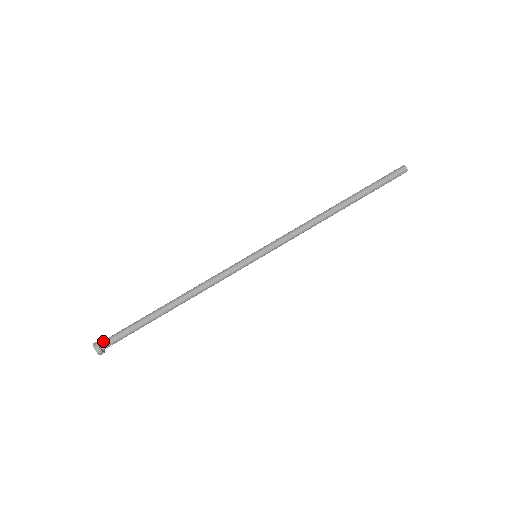
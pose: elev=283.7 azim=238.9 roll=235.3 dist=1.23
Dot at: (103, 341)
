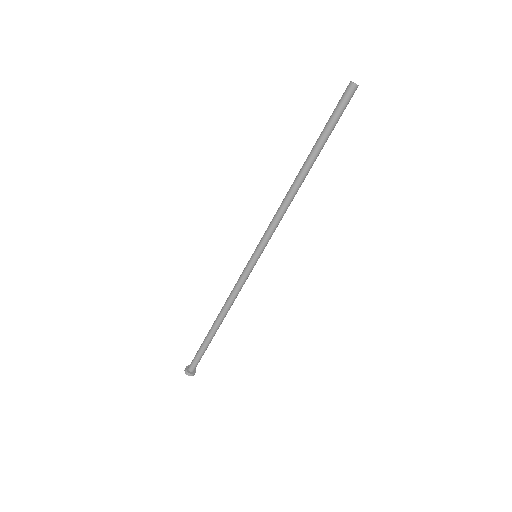
Dot at: (189, 365)
